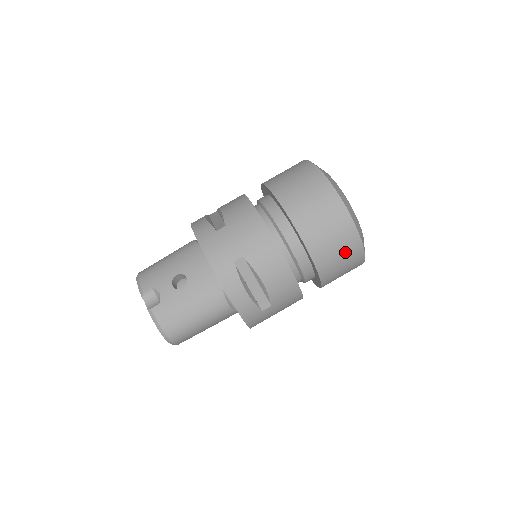
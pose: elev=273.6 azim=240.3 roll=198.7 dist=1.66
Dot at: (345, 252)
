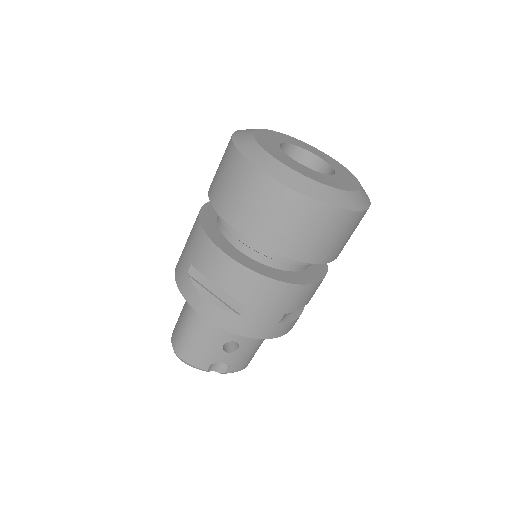
Dot at: occluded
